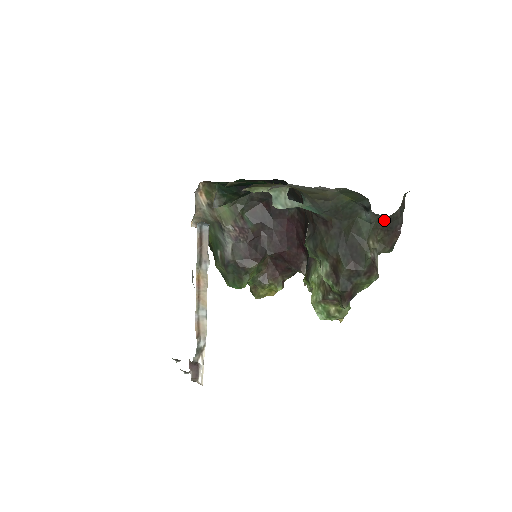
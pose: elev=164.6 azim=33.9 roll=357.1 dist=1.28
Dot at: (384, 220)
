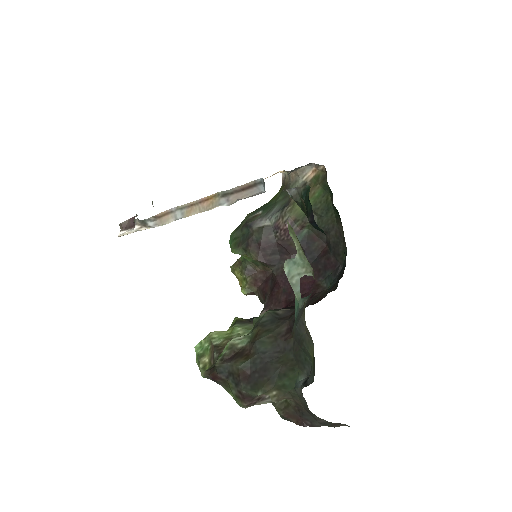
Dot at: (305, 404)
